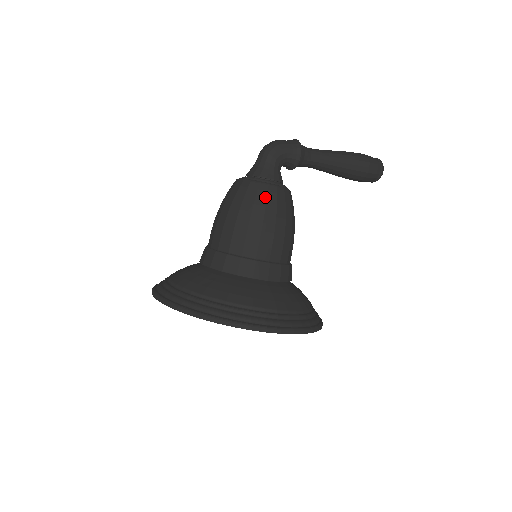
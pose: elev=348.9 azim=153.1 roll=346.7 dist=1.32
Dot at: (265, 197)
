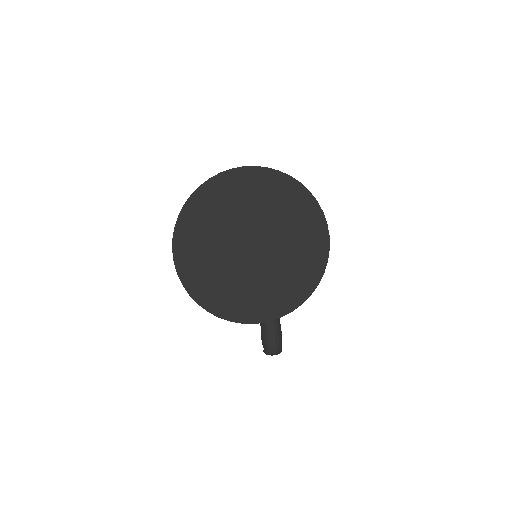
Dot at: occluded
